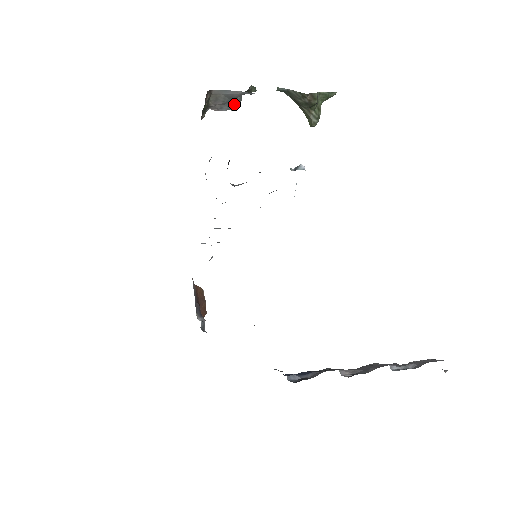
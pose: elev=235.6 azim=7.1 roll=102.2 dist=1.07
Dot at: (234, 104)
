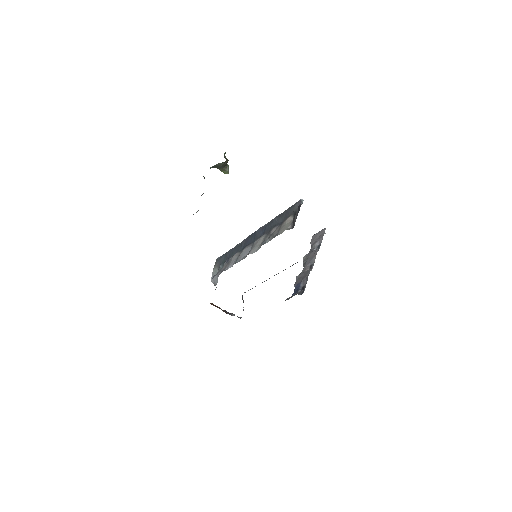
Dot at: (203, 193)
